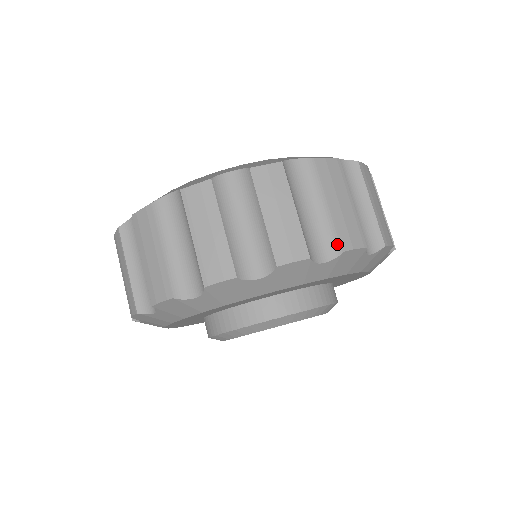
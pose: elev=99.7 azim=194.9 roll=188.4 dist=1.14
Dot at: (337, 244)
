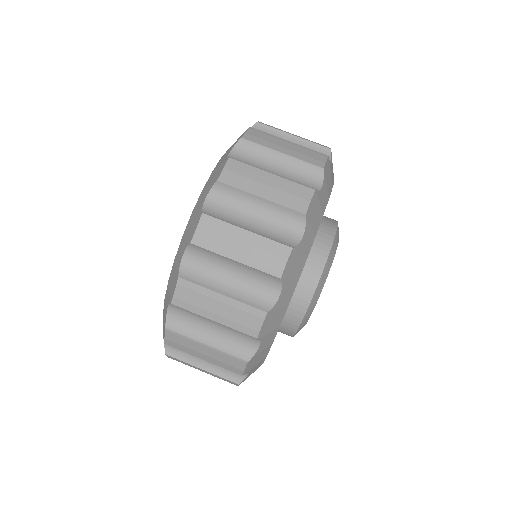
Dot at: (315, 169)
